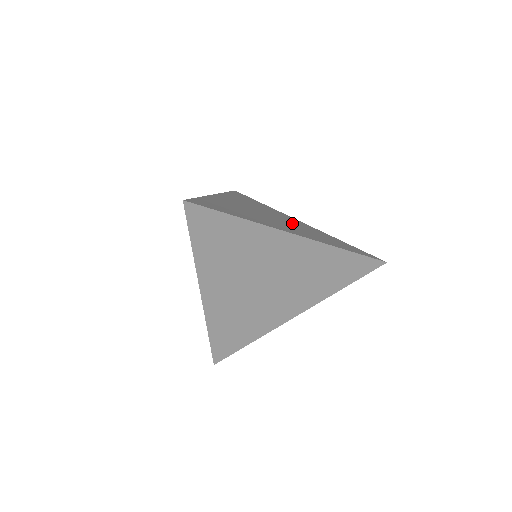
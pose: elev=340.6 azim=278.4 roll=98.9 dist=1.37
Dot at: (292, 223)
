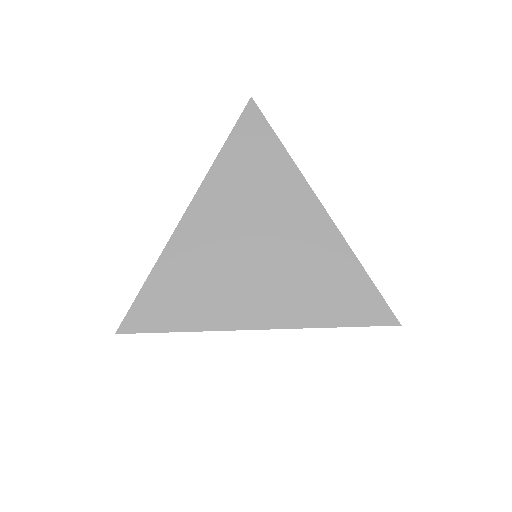
Dot at: (287, 249)
